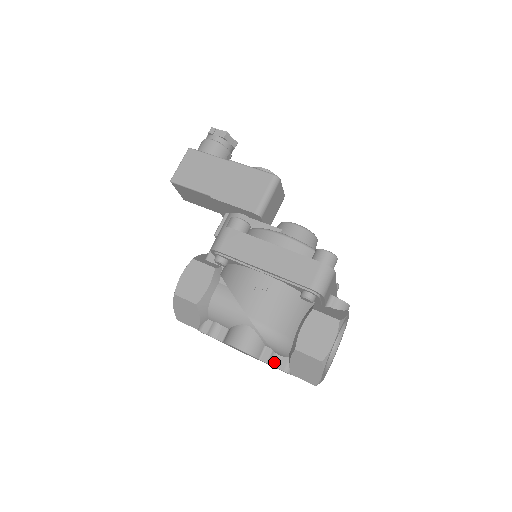
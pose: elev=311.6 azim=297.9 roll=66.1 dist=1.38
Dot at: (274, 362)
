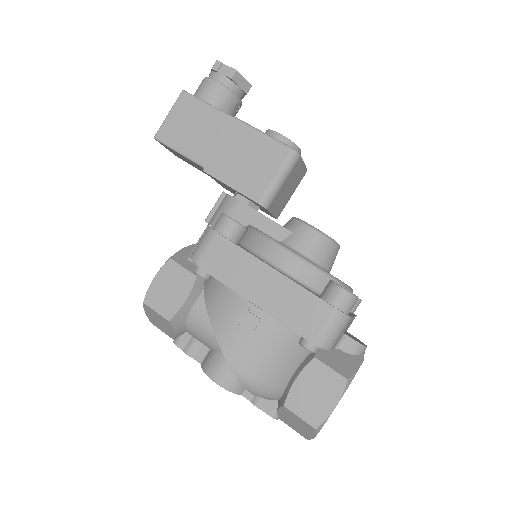
Dot at: (259, 403)
